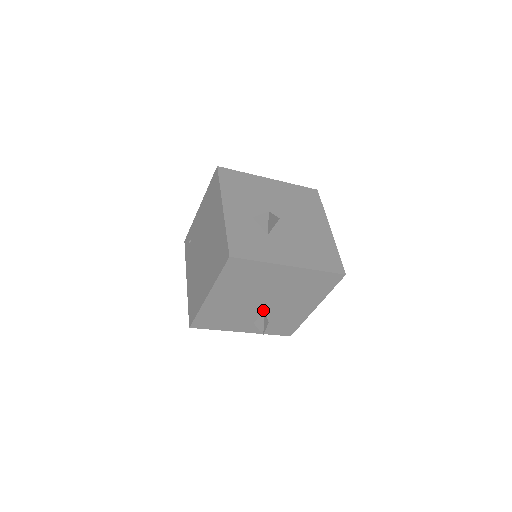
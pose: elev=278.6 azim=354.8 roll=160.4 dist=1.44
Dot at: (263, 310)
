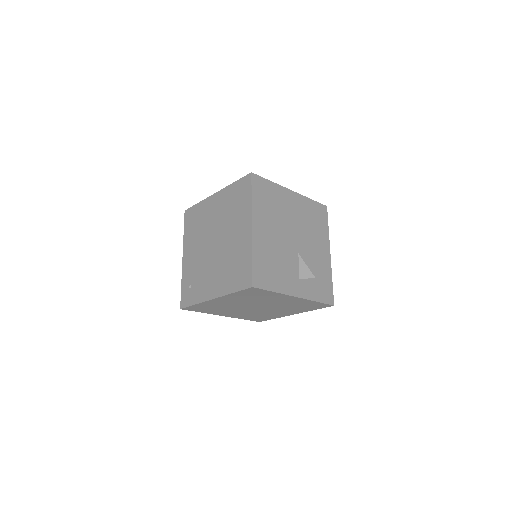
Dot at: (298, 255)
